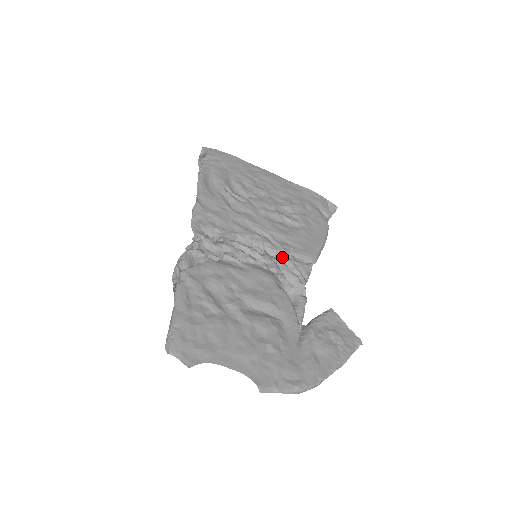
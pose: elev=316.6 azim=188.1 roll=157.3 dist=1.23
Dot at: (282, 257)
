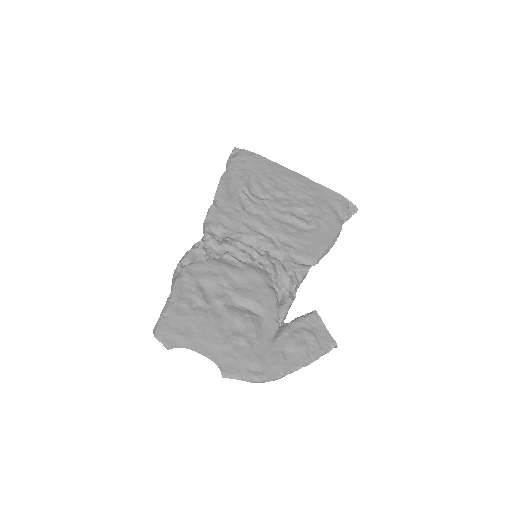
Dot at: (282, 258)
